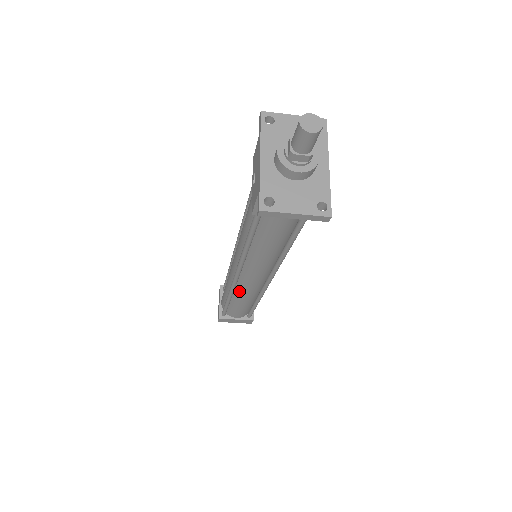
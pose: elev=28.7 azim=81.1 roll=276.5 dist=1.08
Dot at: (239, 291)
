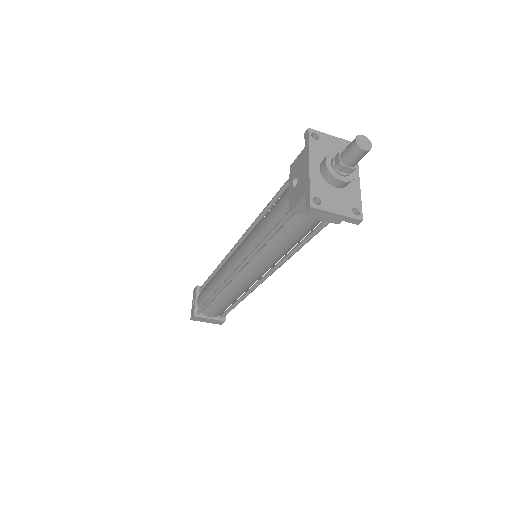
Dot at: (229, 288)
